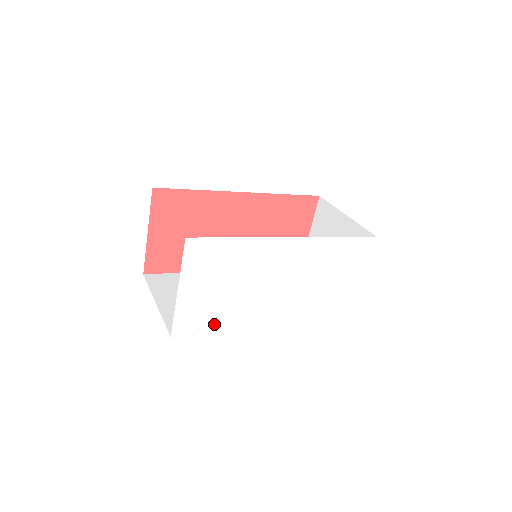
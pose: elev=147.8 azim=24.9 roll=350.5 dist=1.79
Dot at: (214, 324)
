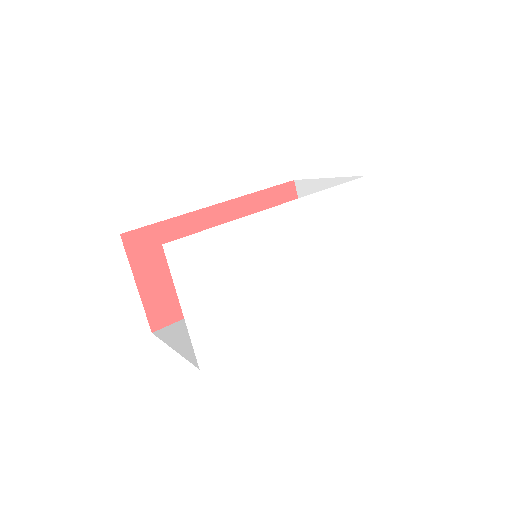
Dot at: (241, 336)
